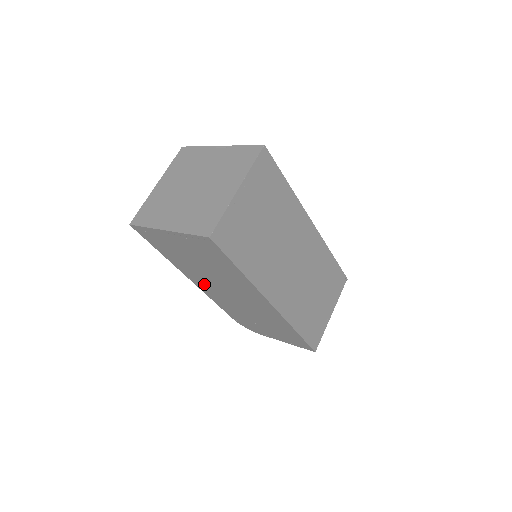
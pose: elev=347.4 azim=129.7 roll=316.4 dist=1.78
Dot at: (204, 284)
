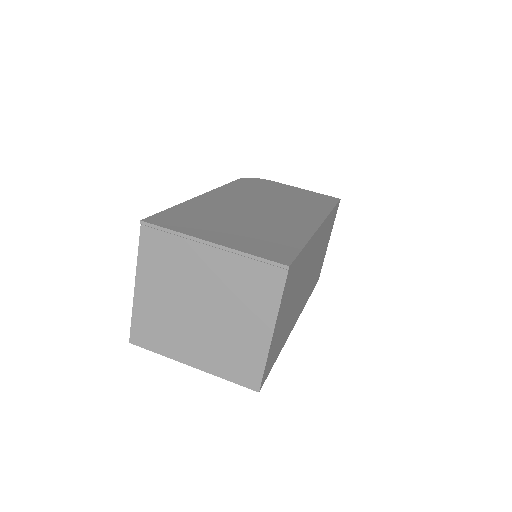
Dot at: occluded
